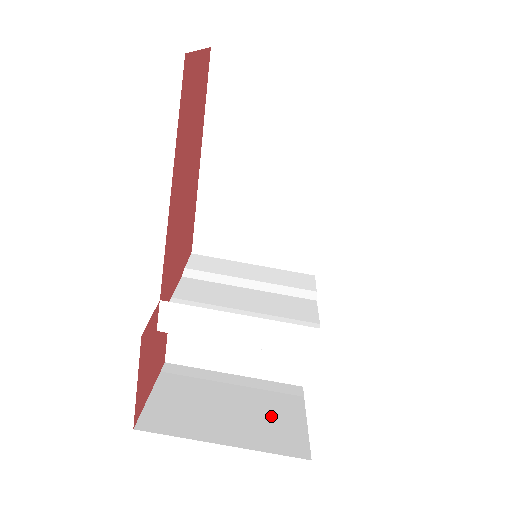
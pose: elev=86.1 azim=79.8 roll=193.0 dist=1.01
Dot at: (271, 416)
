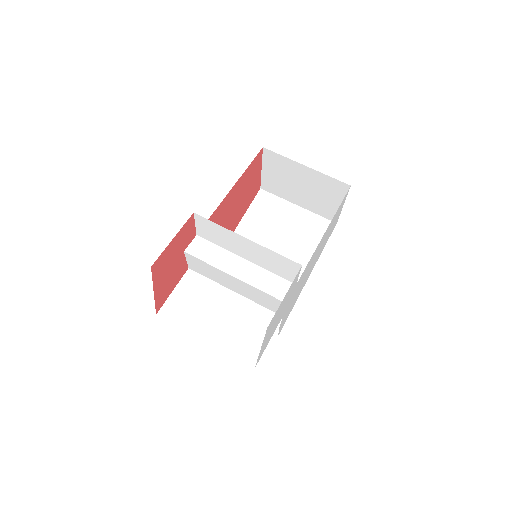
Dot at: occluded
